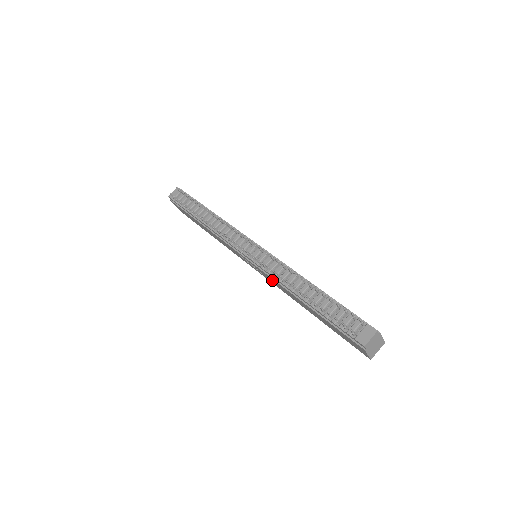
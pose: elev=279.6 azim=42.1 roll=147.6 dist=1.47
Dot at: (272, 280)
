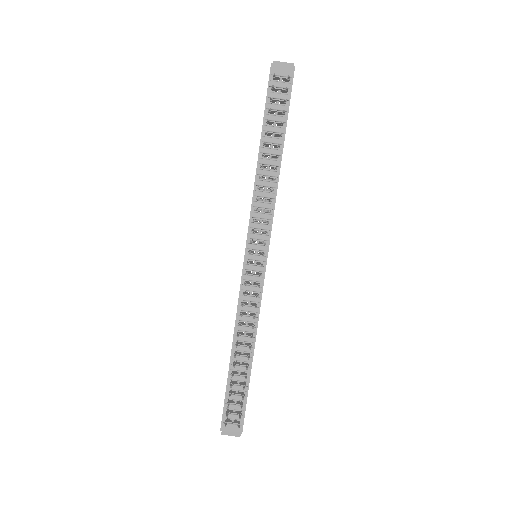
Dot at: occluded
